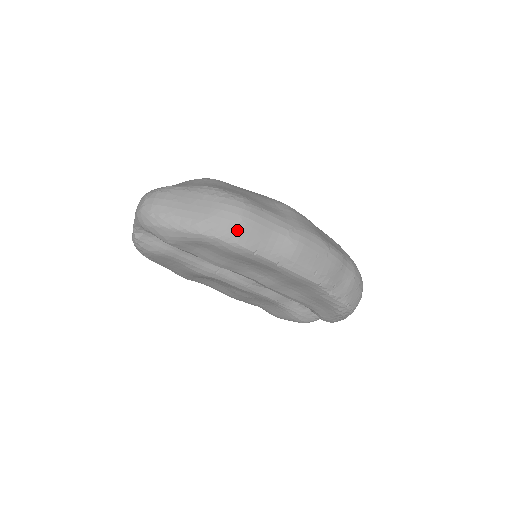
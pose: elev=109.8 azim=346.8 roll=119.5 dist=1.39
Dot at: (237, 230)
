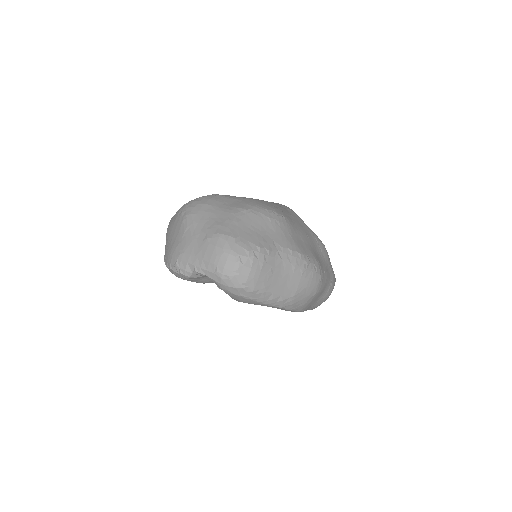
Dot at: (308, 302)
